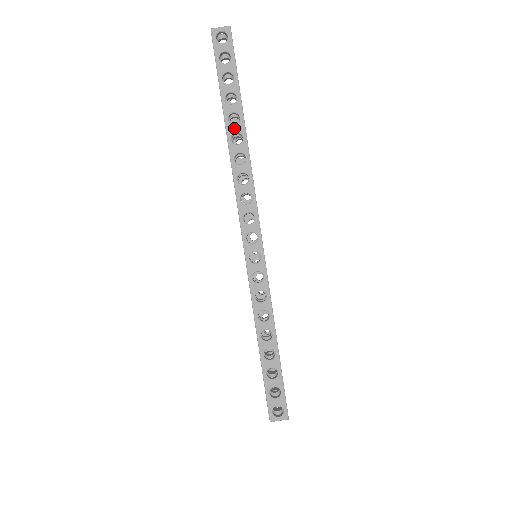
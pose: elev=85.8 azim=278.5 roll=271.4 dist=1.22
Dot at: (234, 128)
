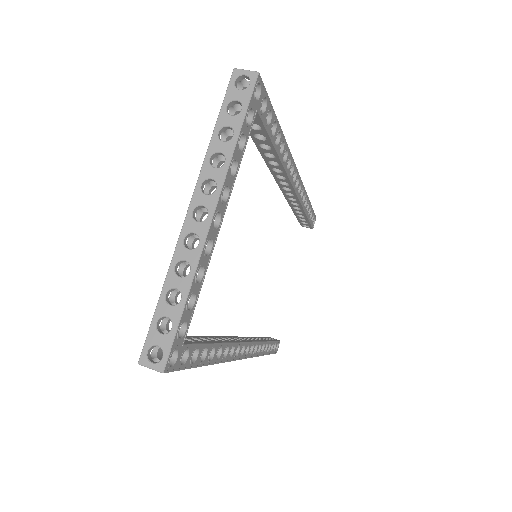
Dot at: occluded
